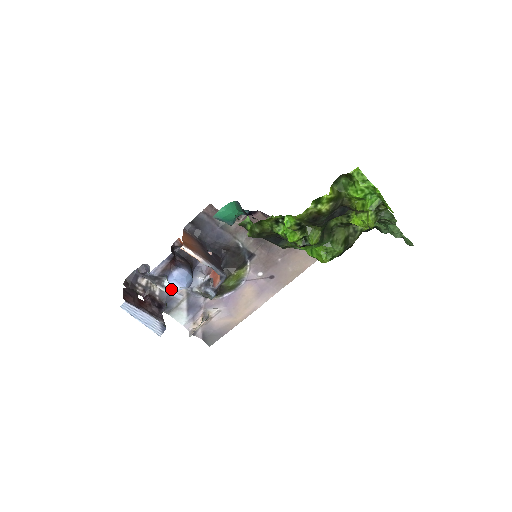
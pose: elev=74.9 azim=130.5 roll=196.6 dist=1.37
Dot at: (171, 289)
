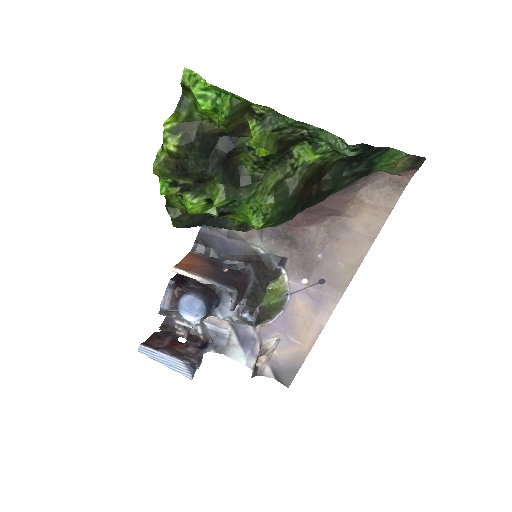
Dot at: (193, 322)
